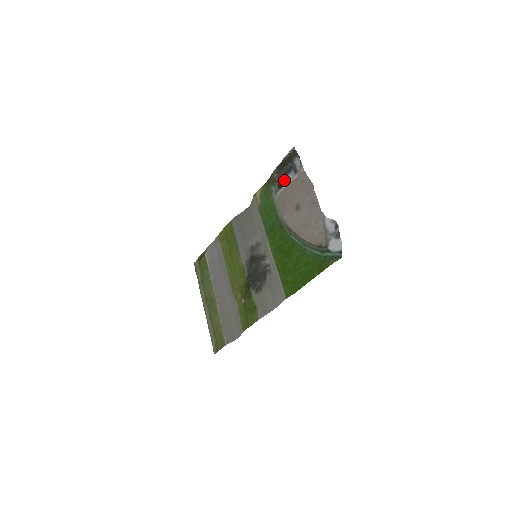
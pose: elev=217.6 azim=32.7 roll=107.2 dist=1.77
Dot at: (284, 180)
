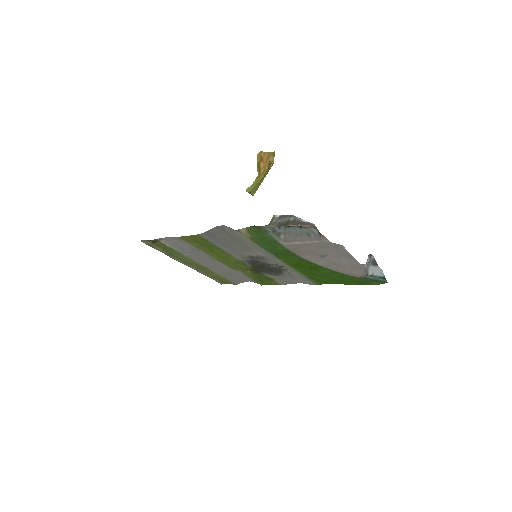
Dot at: (276, 215)
